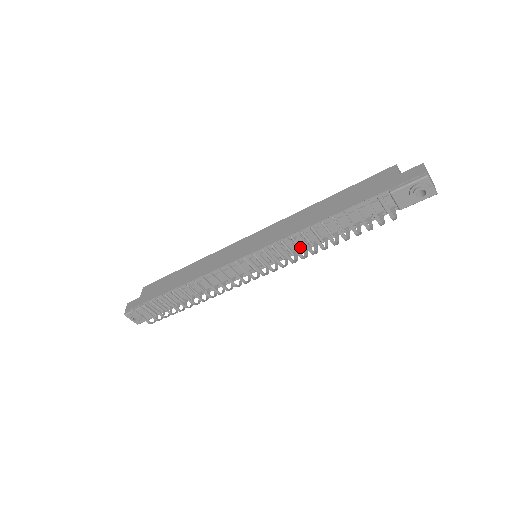
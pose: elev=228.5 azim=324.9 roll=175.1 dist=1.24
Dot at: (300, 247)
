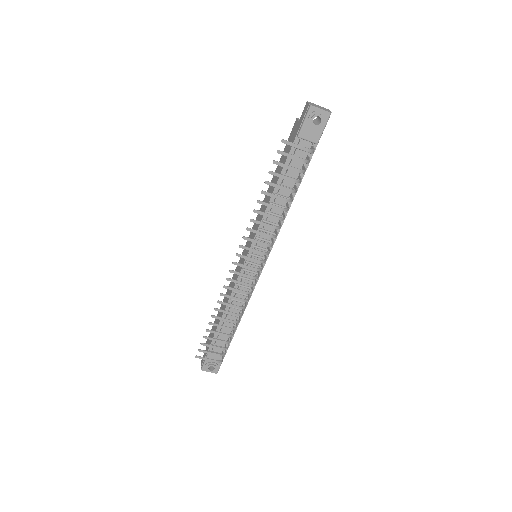
Dot at: (276, 225)
